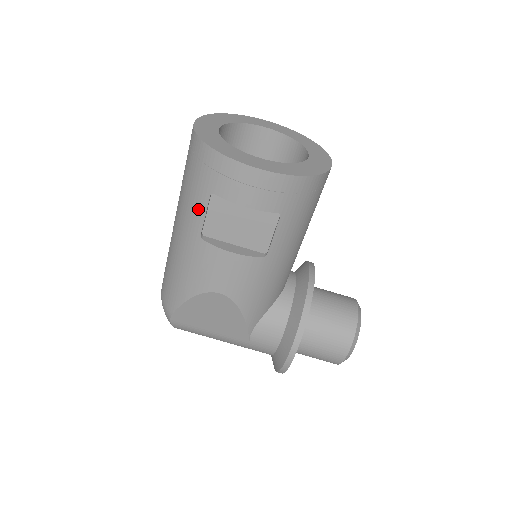
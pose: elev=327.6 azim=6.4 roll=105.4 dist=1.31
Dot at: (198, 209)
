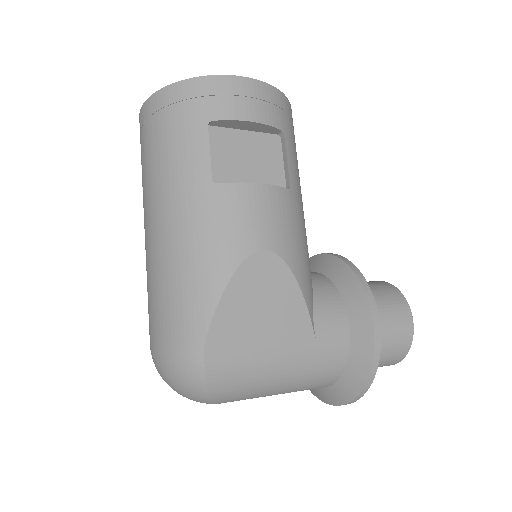
Dot at: (197, 152)
